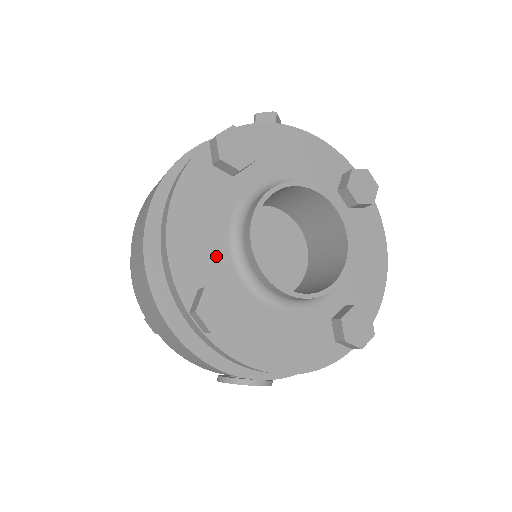
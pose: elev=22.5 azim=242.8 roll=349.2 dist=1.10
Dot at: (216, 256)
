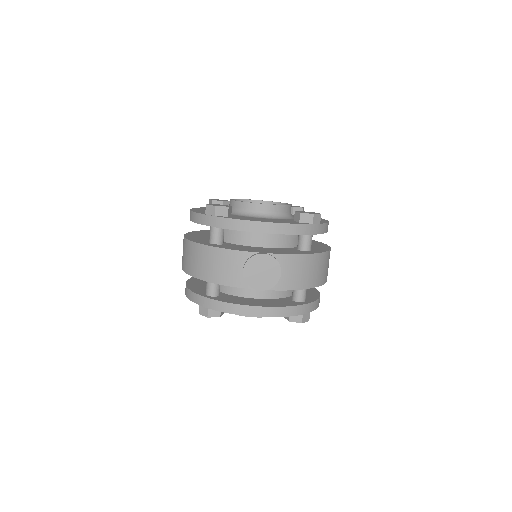
Dot at: occluded
